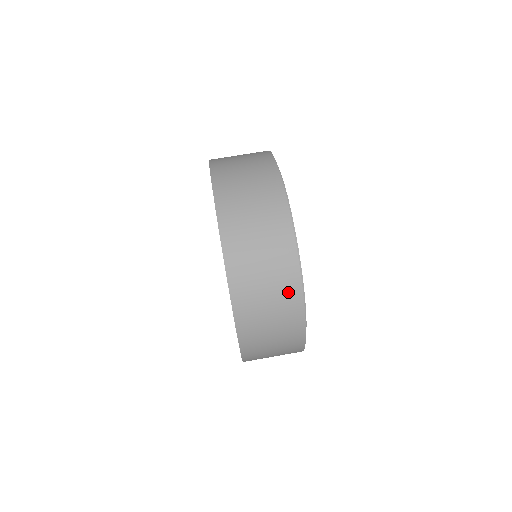
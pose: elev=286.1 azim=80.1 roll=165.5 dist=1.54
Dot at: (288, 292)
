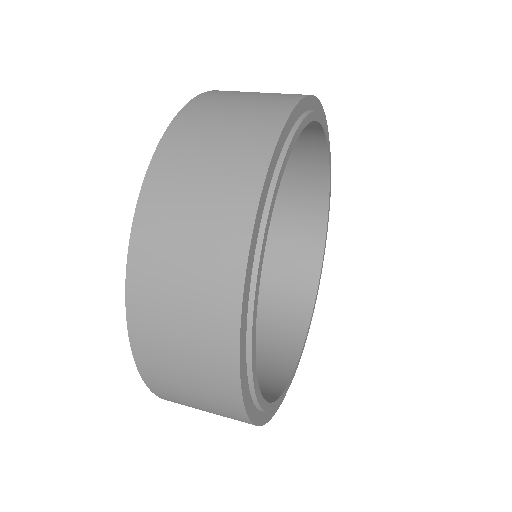
Dot at: (261, 122)
